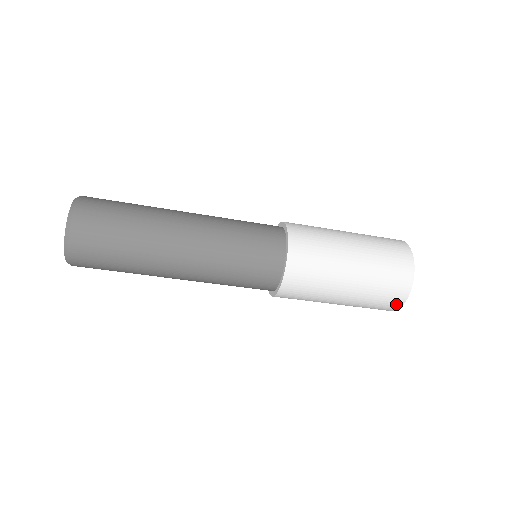
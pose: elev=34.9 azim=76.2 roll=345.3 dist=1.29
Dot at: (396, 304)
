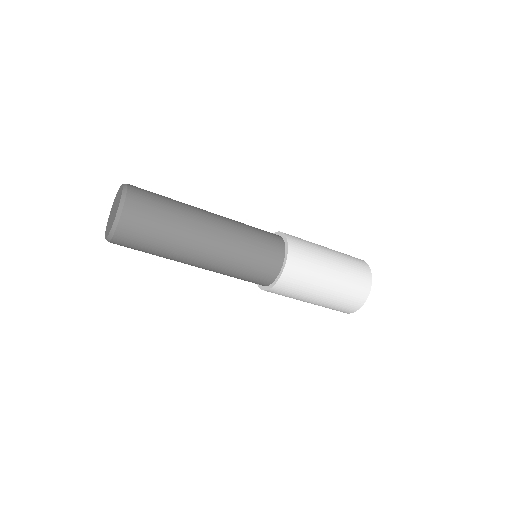
Dot at: (356, 306)
